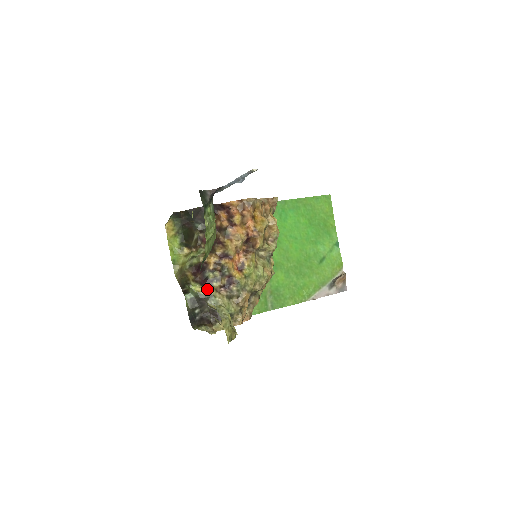
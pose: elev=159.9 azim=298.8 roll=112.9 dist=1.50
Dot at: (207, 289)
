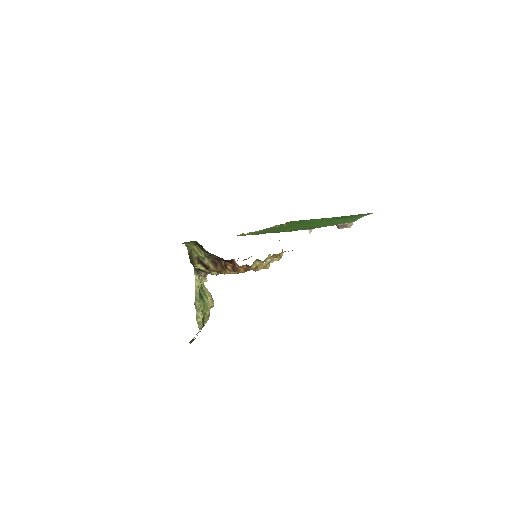
Dot at: (206, 271)
